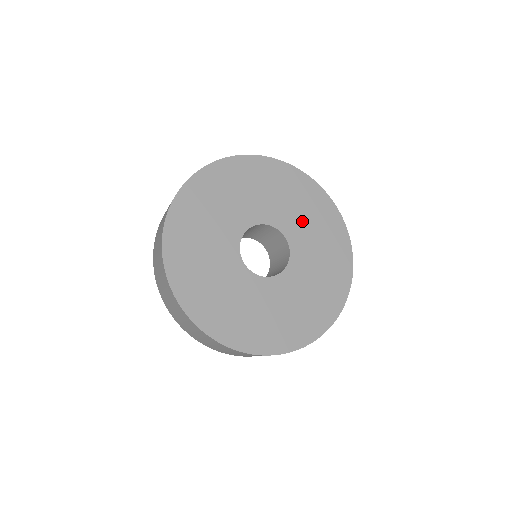
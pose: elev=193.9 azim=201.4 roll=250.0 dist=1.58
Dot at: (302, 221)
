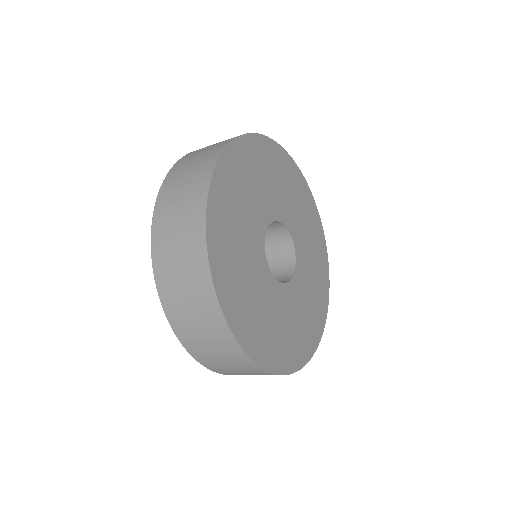
Dot at: (307, 245)
